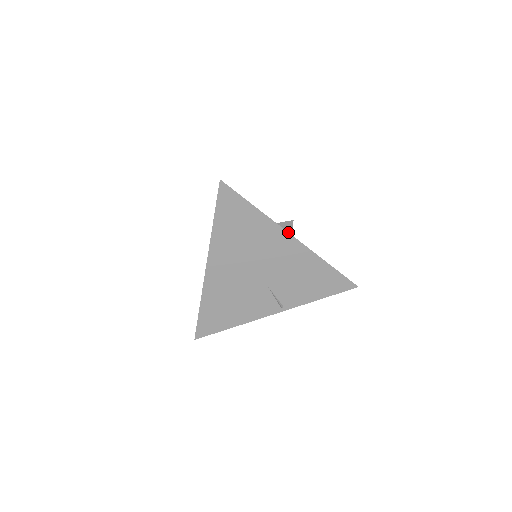
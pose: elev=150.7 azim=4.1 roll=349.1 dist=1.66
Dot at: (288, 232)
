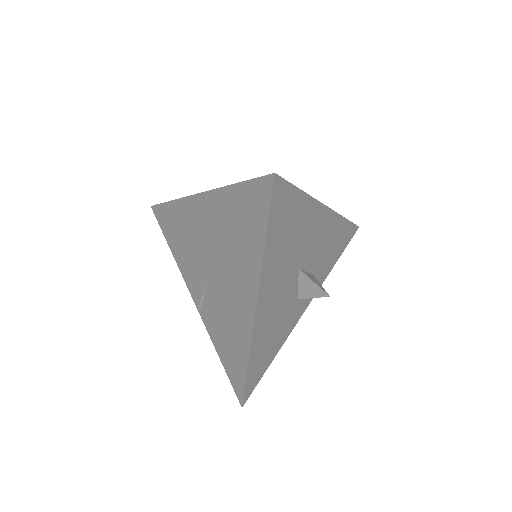
Dot at: (257, 300)
